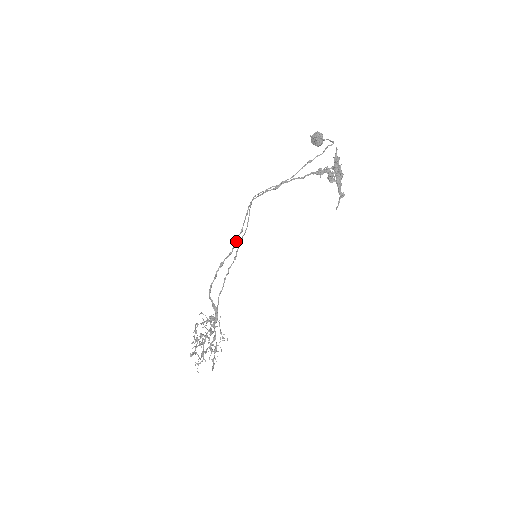
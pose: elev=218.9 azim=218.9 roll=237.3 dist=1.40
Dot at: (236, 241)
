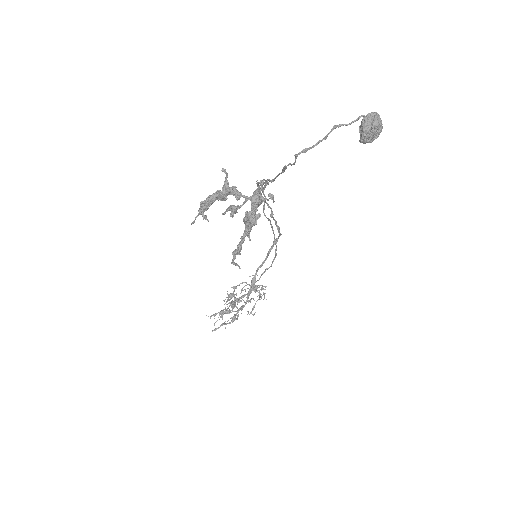
Dot at: (276, 224)
